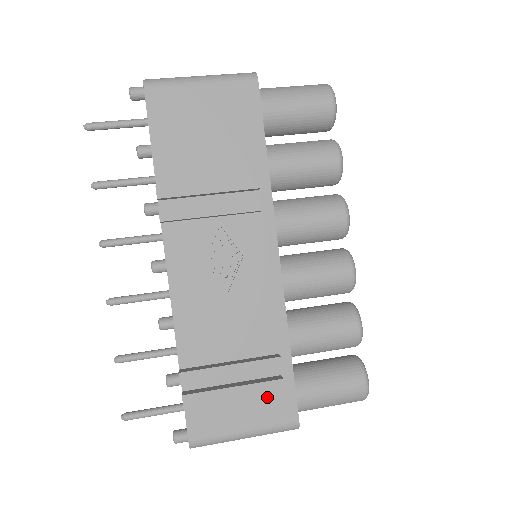
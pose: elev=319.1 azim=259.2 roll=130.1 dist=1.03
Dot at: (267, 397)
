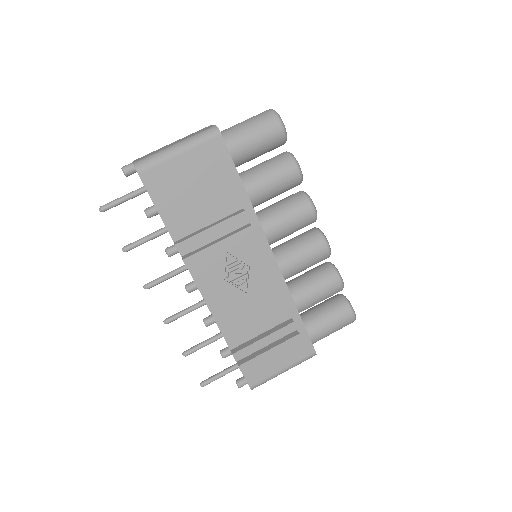
Dot at: (291, 346)
